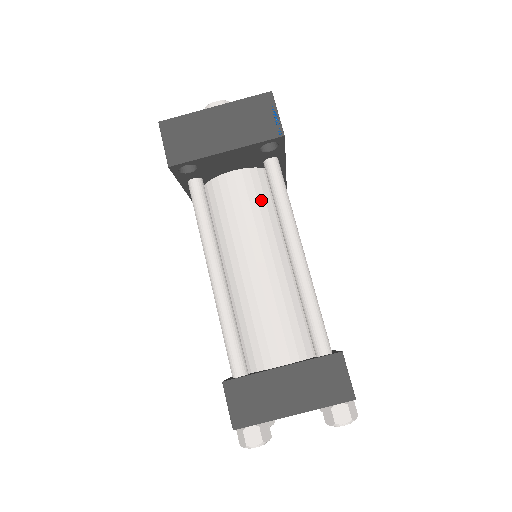
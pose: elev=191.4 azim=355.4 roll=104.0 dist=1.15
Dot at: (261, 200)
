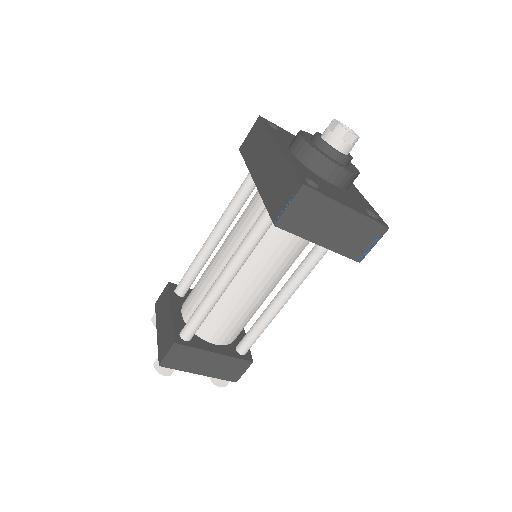
Dot at: (300, 250)
